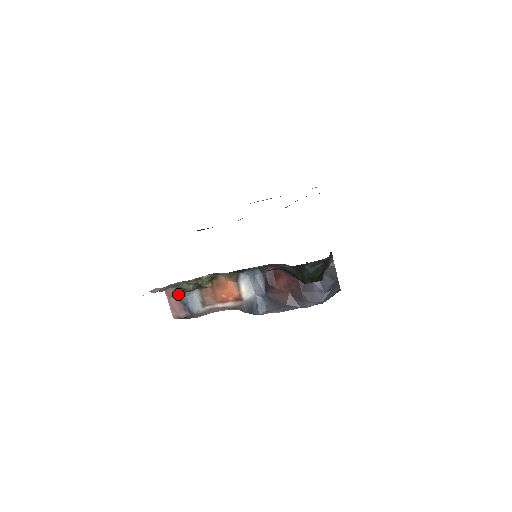
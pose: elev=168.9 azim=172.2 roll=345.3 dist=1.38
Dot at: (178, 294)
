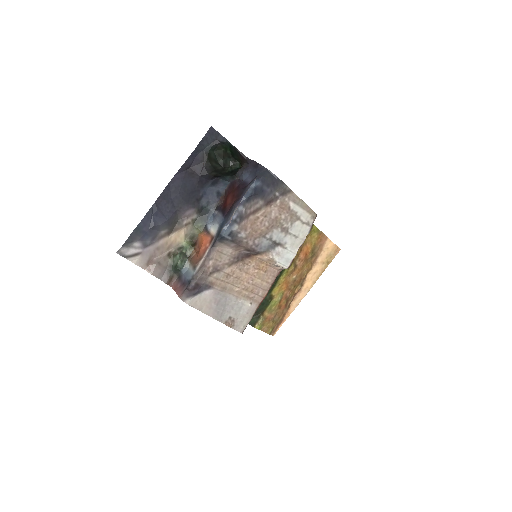
Dot at: (180, 281)
